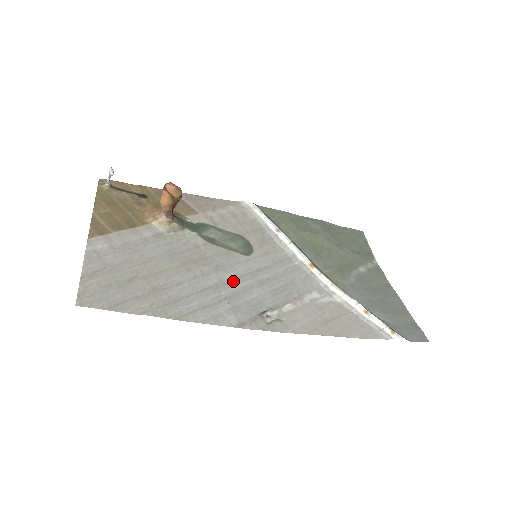
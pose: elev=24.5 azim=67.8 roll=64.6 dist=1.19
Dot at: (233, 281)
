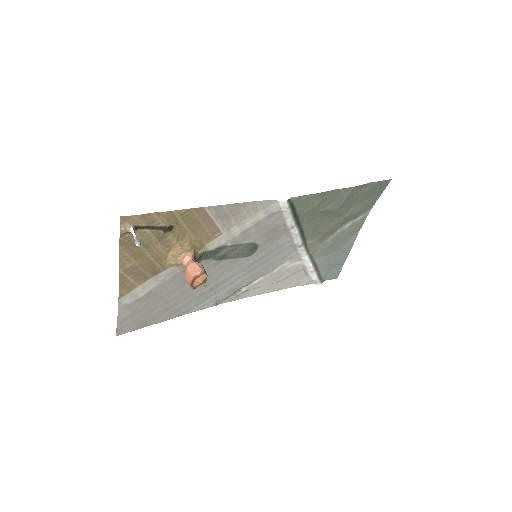
Dot at: (226, 280)
